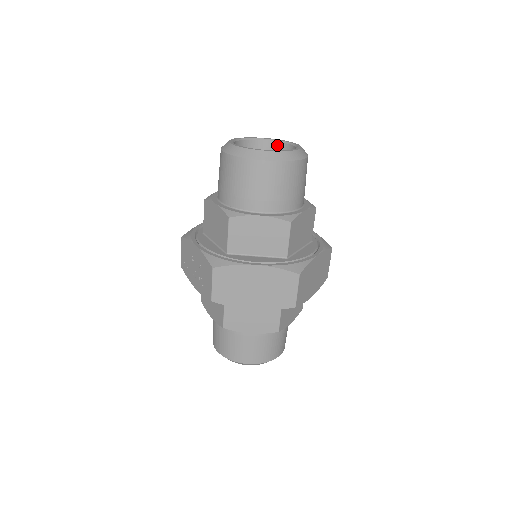
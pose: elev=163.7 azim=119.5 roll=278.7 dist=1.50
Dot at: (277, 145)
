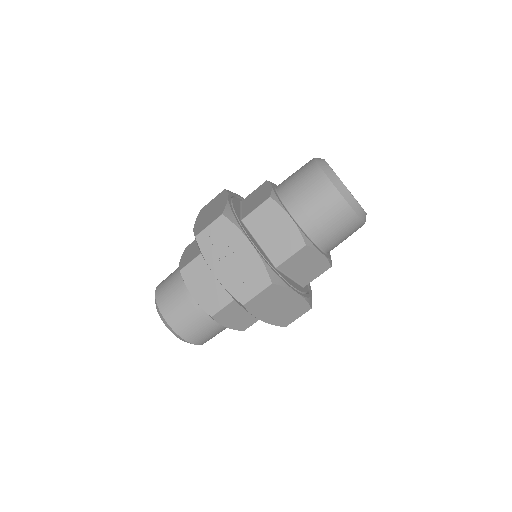
Dot at: occluded
